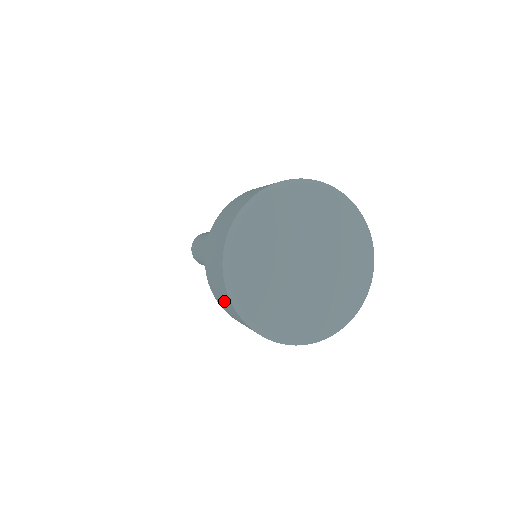
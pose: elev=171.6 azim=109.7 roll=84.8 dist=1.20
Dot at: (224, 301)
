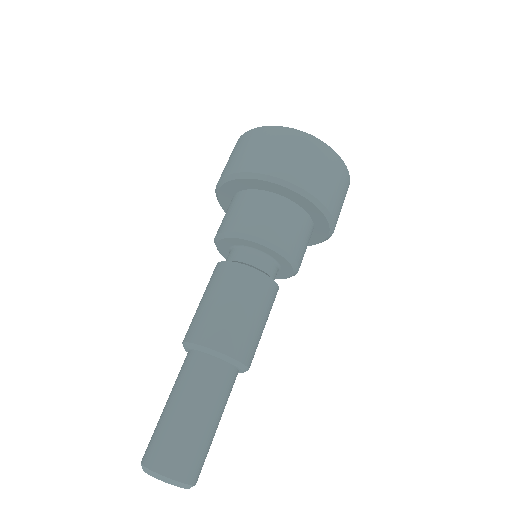
Dot at: (265, 144)
